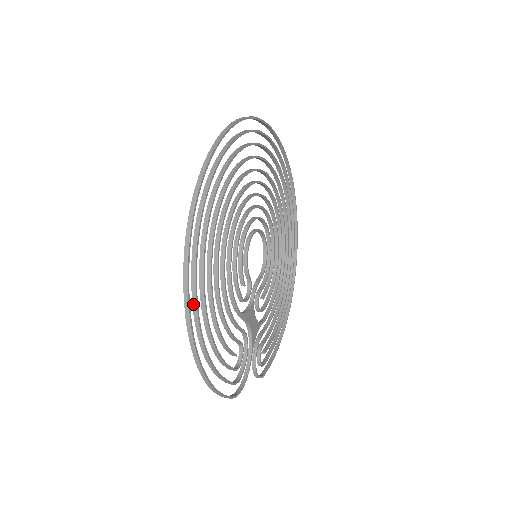
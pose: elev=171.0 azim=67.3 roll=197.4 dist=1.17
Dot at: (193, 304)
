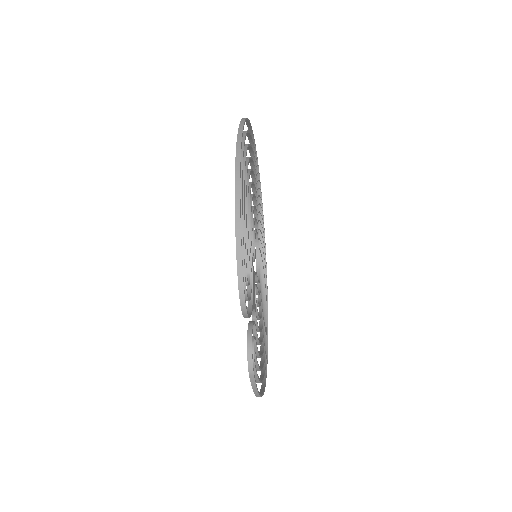
Dot at: occluded
